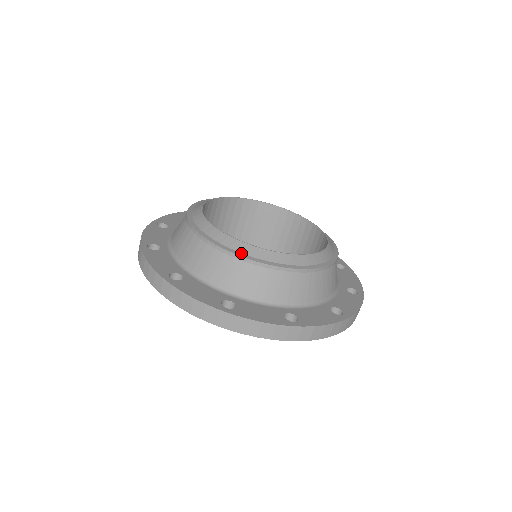
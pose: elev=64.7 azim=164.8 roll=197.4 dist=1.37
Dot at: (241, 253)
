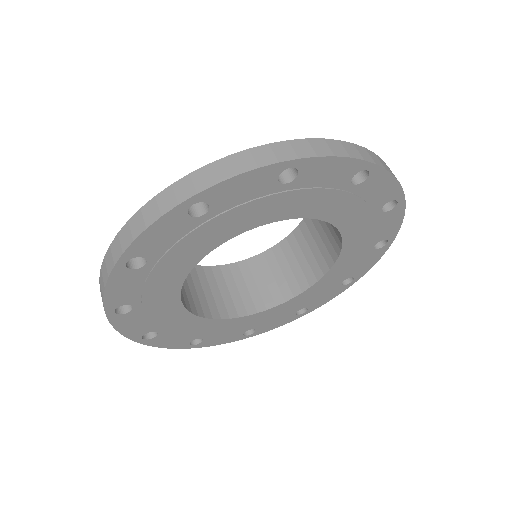
Dot at: occluded
